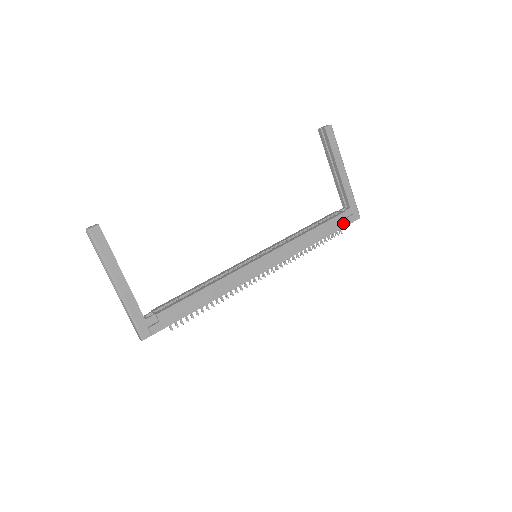
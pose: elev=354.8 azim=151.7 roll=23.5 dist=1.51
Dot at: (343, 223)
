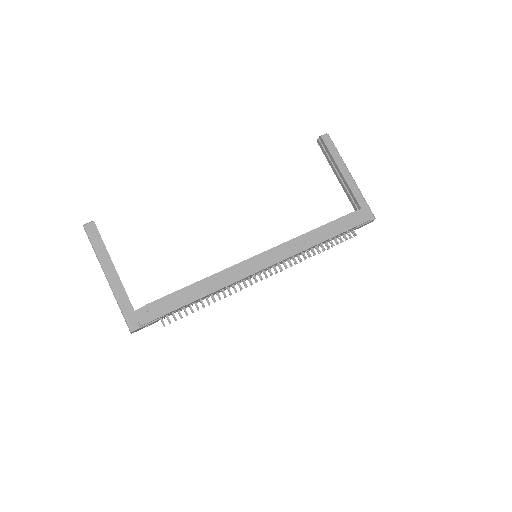
Dot at: (354, 223)
